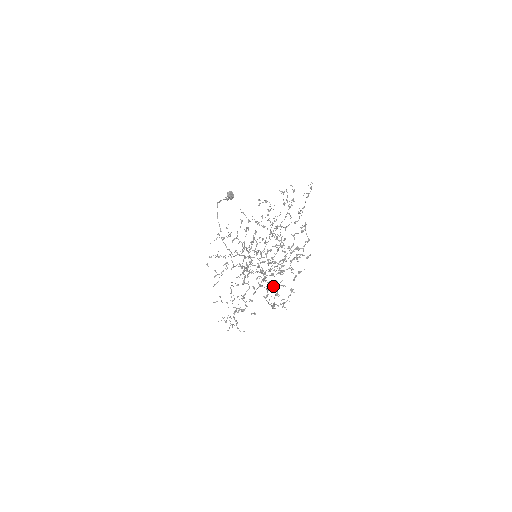
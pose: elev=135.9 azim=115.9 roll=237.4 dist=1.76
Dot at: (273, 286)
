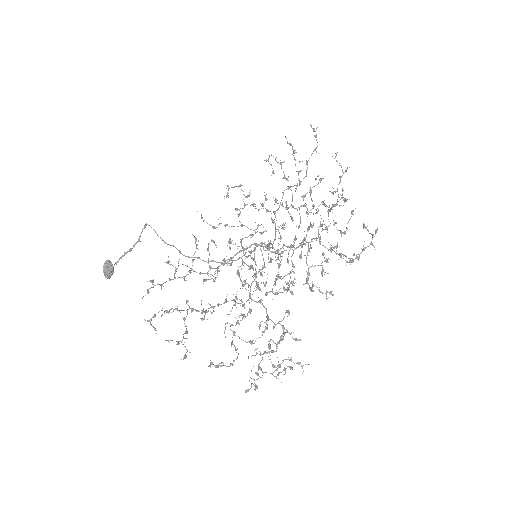
Dot at: (324, 254)
